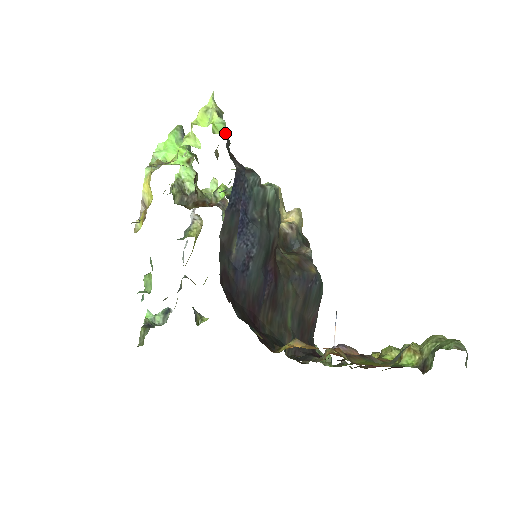
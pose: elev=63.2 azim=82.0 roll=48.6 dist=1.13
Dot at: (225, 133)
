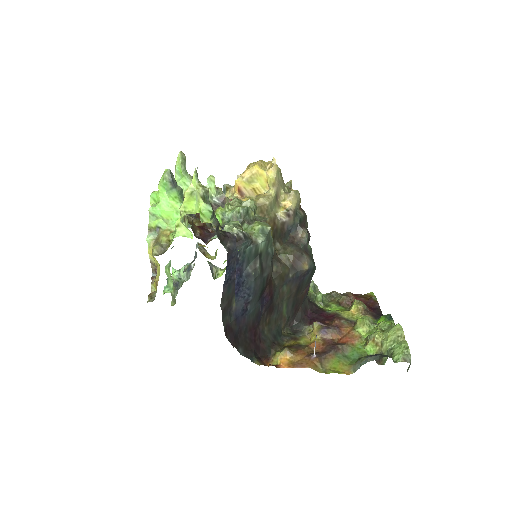
Dot at: (213, 218)
